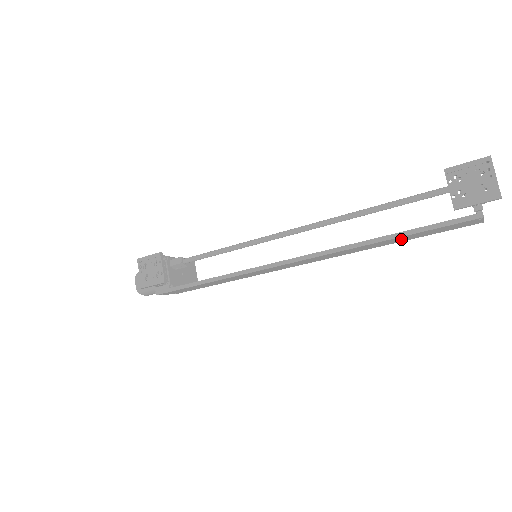
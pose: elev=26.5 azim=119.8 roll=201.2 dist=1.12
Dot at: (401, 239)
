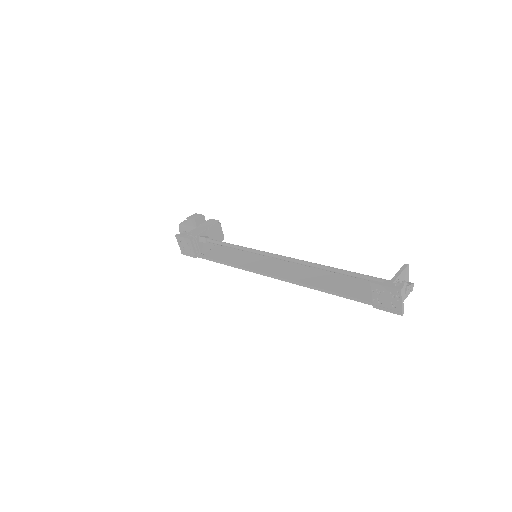
Dot at: (350, 288)
